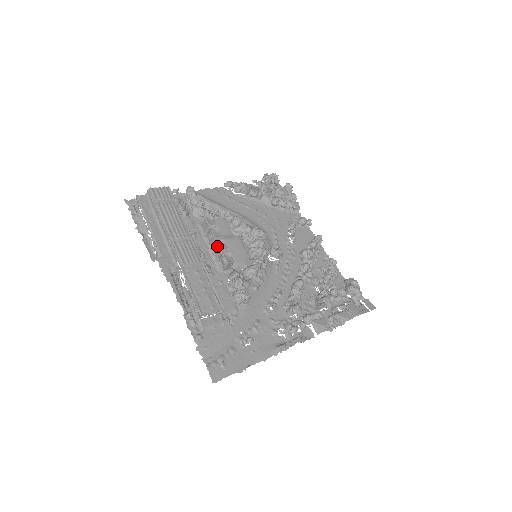
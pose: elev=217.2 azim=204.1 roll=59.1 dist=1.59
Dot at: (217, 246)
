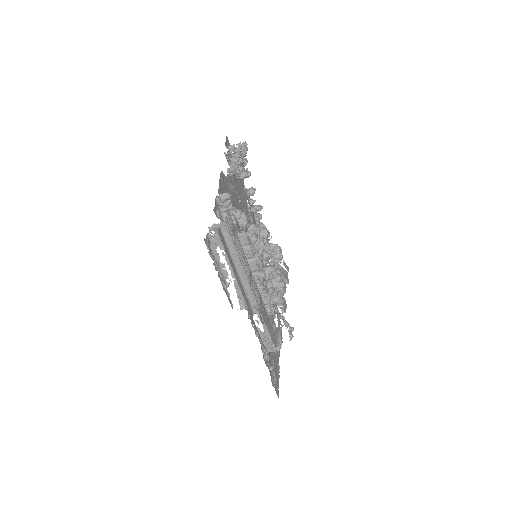
Dot at: (254, 265)
